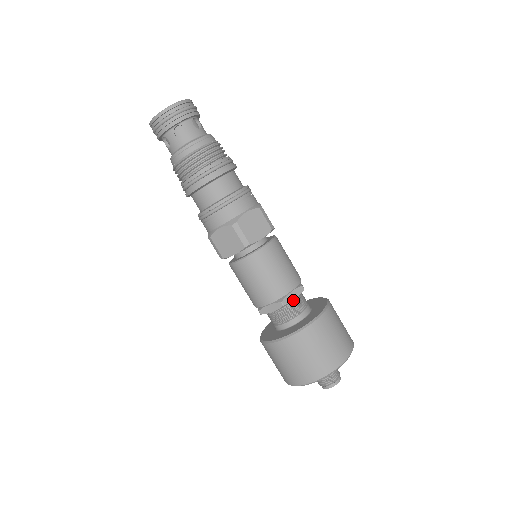
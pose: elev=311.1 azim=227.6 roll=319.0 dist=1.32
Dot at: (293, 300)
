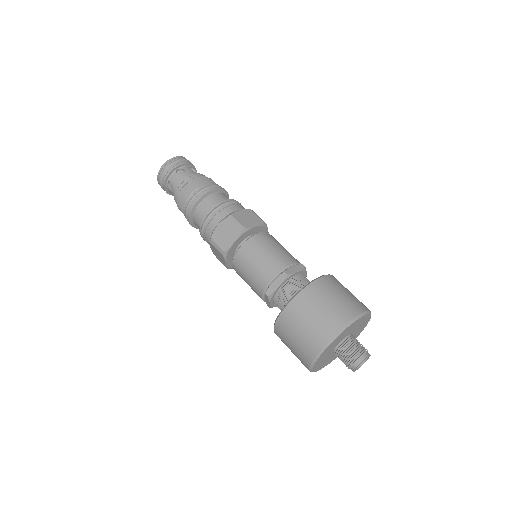
Dot at: (296, 272)
